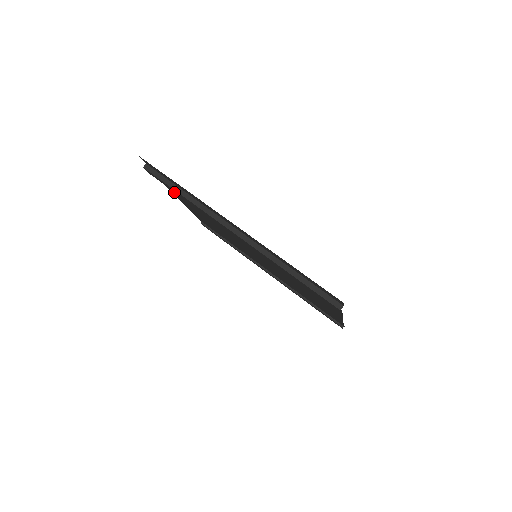
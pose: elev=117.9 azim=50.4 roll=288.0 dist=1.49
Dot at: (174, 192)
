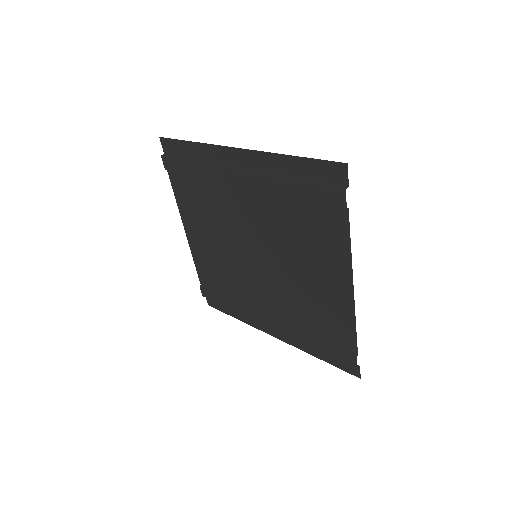
Dot at: (182, 198)
